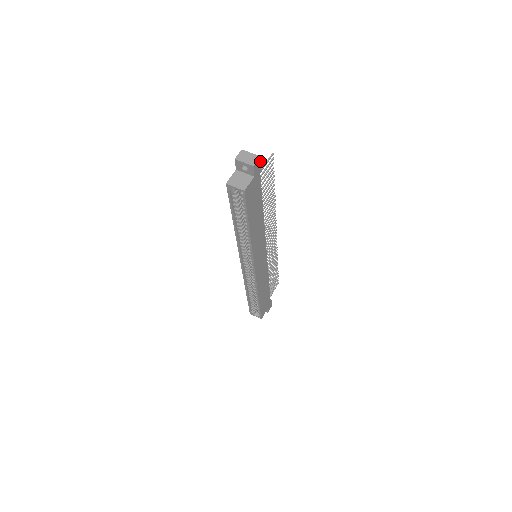
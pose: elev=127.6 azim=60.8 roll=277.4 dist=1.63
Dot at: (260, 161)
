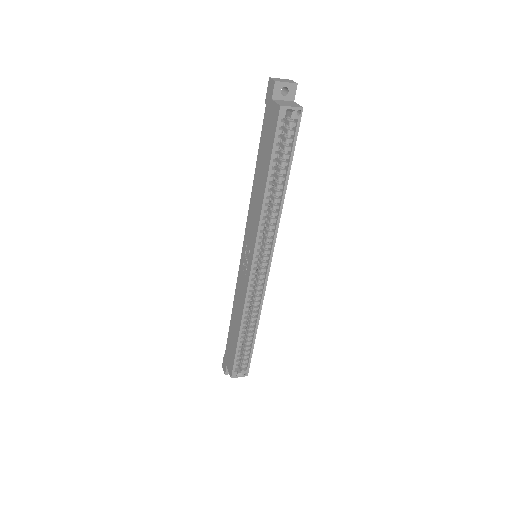
Dot at: occluded
